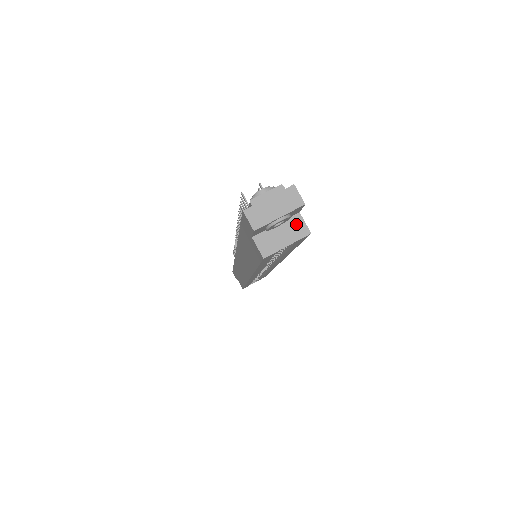
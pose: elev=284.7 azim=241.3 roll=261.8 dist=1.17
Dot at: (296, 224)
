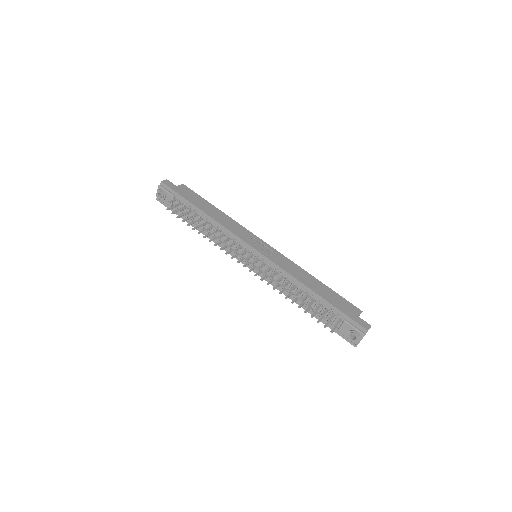
Dot at: occluded
